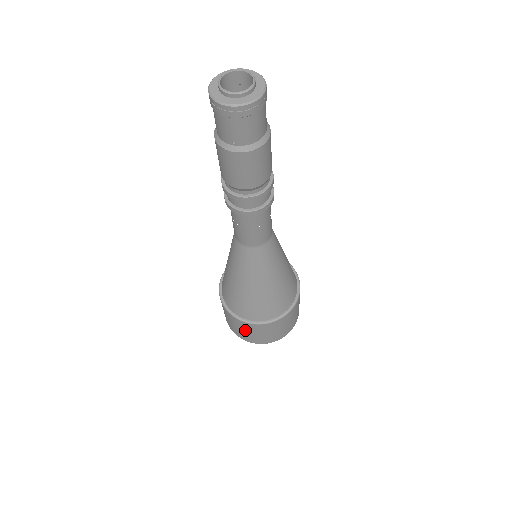
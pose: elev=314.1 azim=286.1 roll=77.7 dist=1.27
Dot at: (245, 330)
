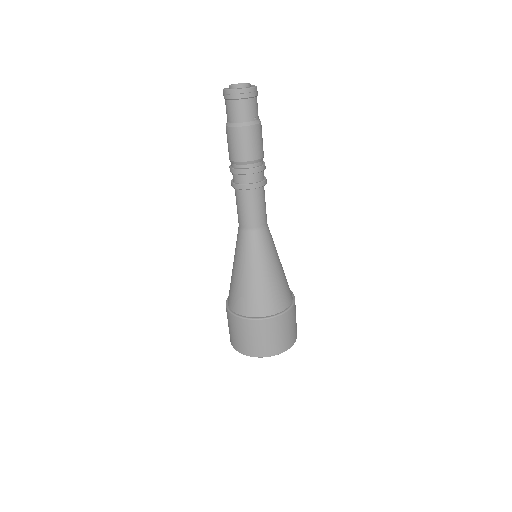
Dot at: (228, 322)
